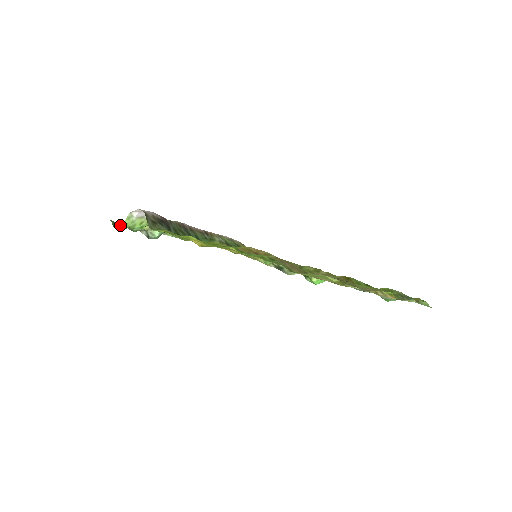
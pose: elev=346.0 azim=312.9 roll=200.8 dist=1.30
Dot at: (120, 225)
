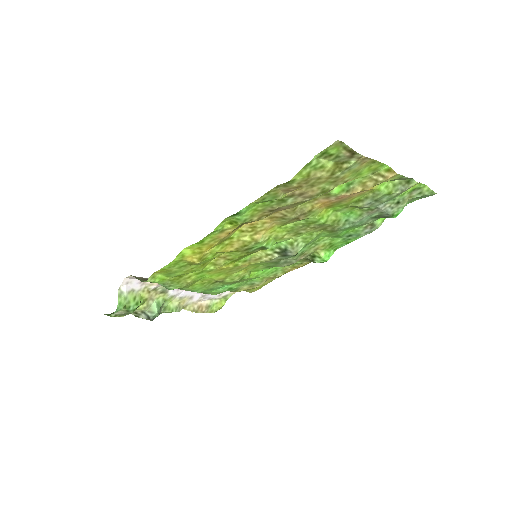
Dot at: occluded
